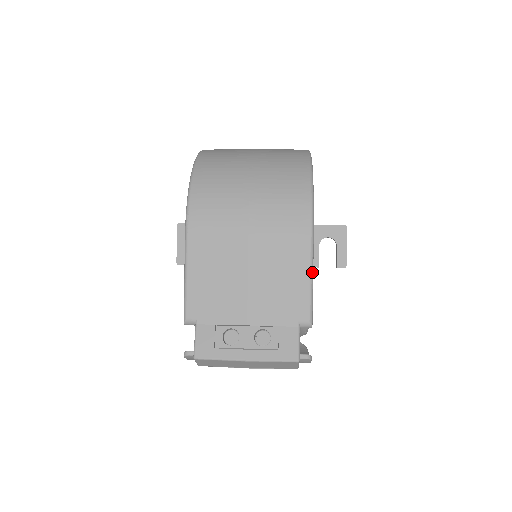
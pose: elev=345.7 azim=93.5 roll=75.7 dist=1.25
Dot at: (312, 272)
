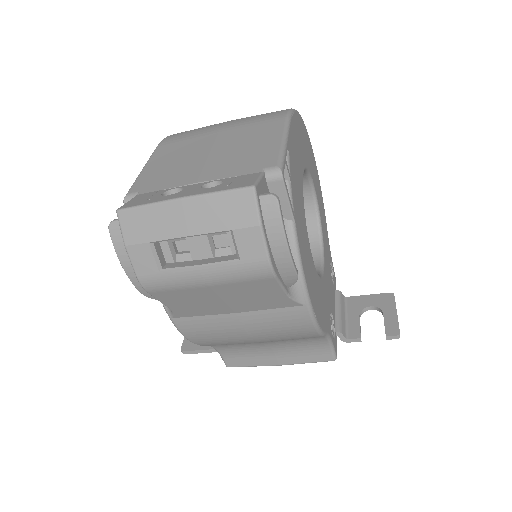
Dot at: (286, 137)
